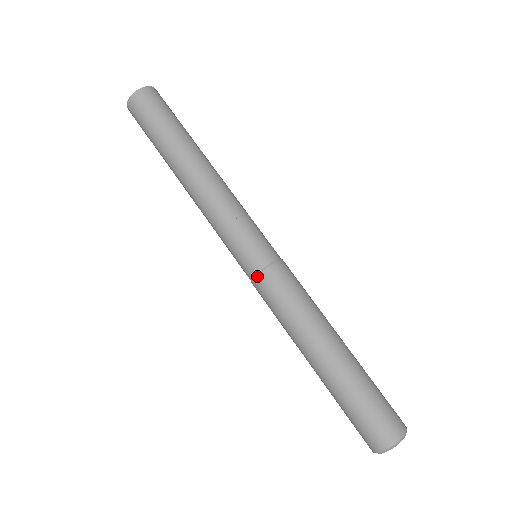
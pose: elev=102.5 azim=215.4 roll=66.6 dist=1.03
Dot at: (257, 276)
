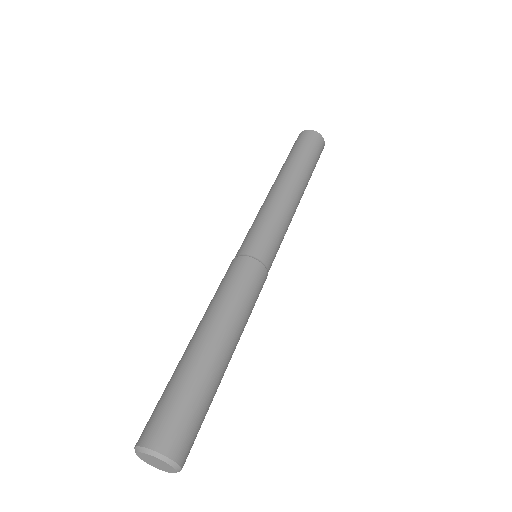
Dot at: (234, 258)
